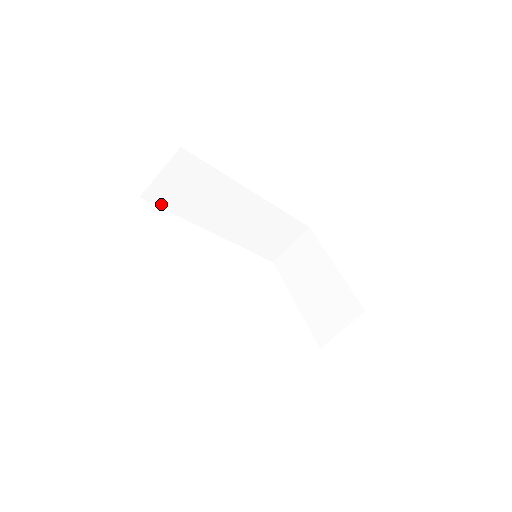
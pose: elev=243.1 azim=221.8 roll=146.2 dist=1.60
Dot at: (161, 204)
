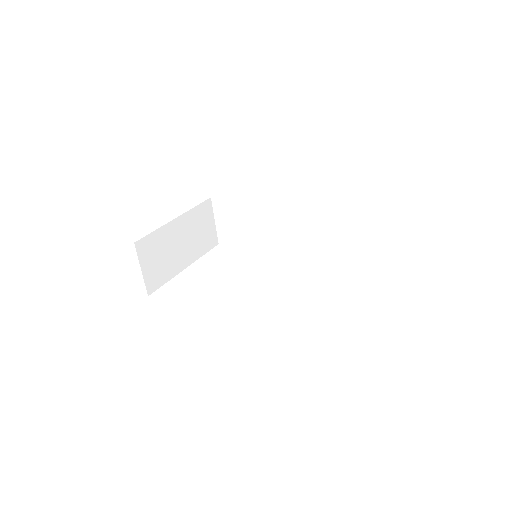
Dot at: (233, 244)
